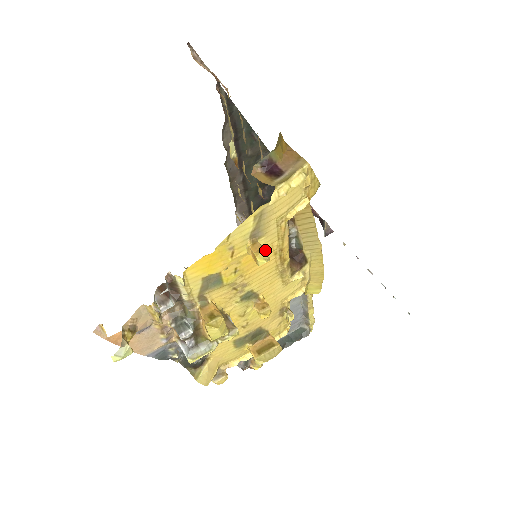
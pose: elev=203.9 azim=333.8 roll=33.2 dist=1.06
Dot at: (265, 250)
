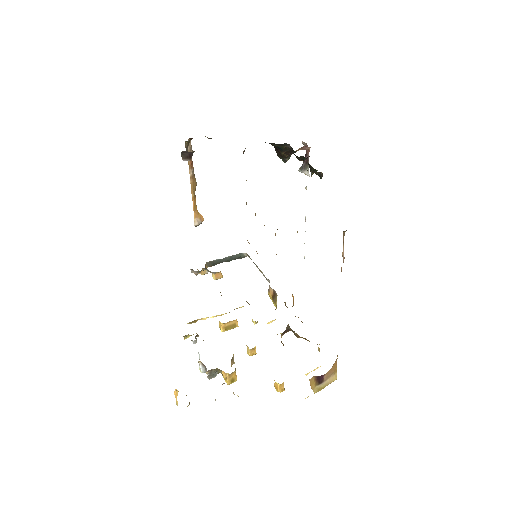
Dot at: (284, 390)
